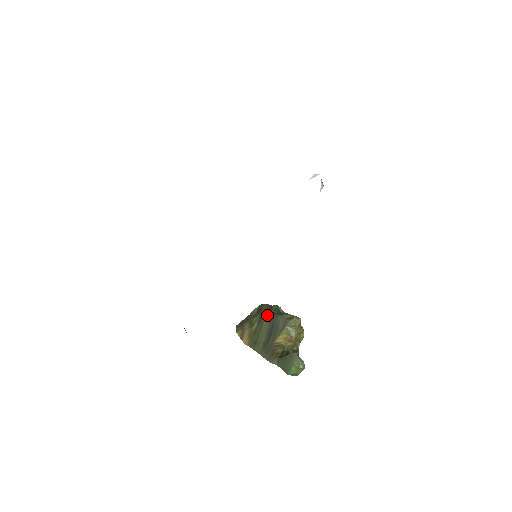
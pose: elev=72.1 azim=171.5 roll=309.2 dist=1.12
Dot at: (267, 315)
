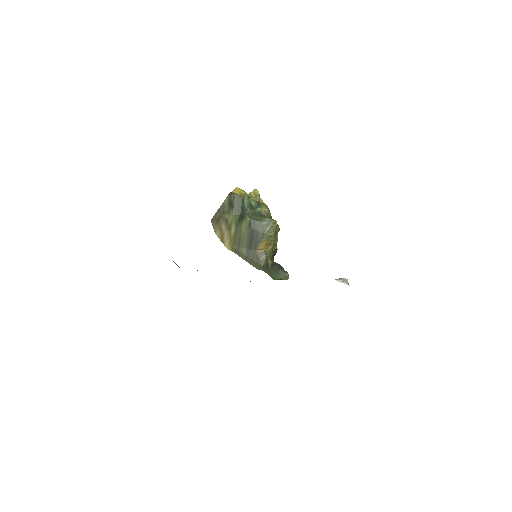
Dot at: (244, 220)
